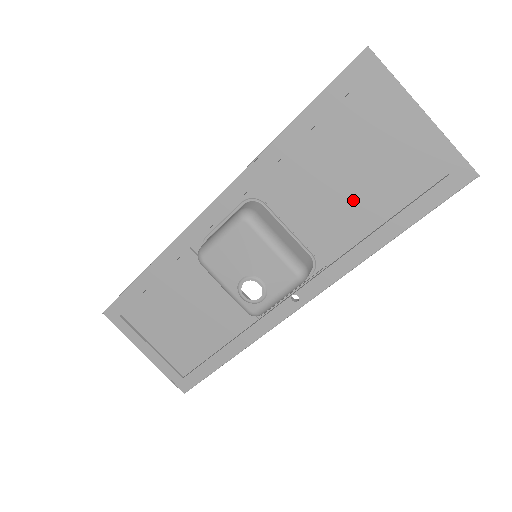
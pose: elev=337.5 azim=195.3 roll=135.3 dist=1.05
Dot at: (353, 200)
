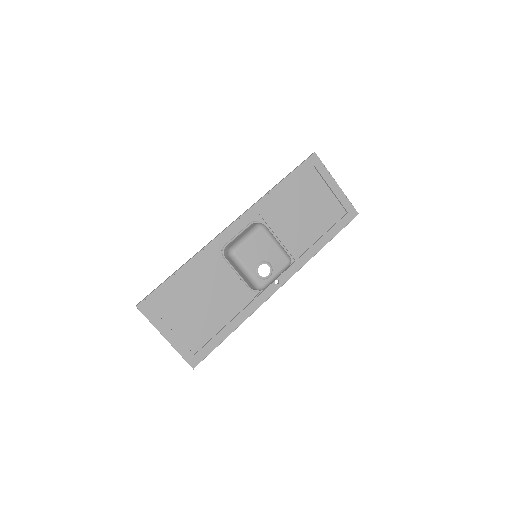
Dot at: (307, 224)
